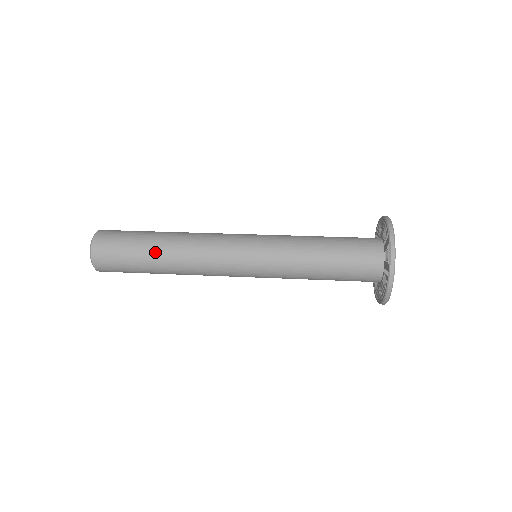
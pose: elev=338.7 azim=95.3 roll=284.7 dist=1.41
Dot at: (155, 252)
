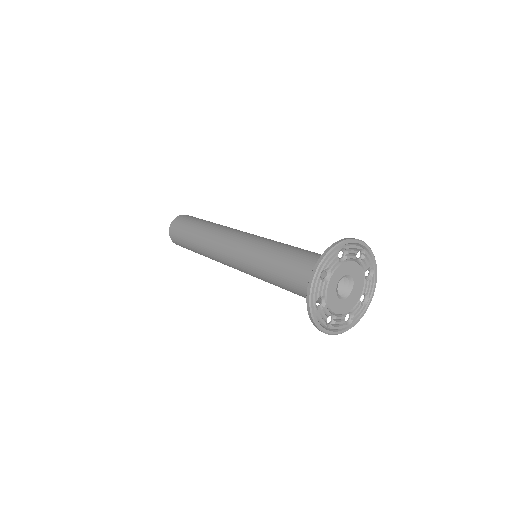
Dot at: (203, 224)
